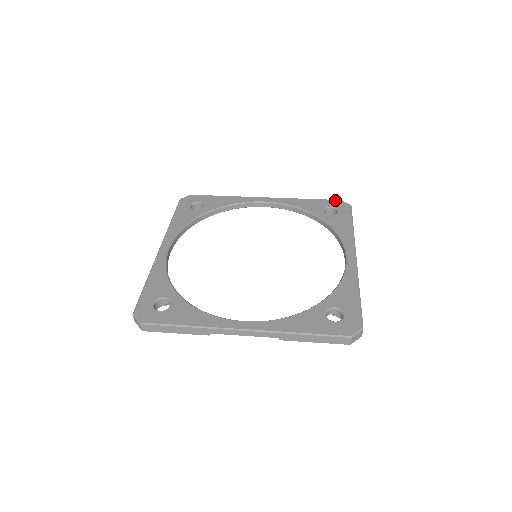
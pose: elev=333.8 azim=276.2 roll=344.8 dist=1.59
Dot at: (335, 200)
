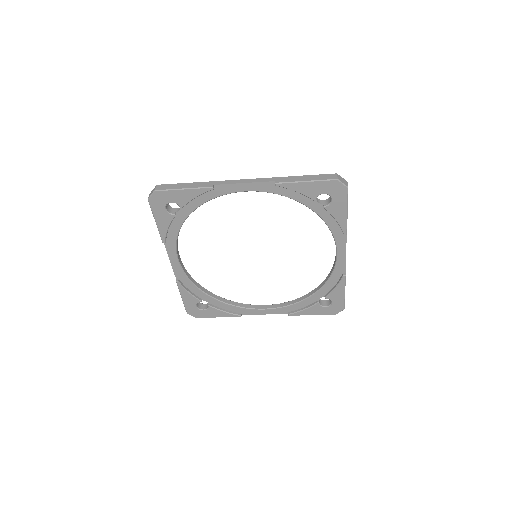
Dot at: occluded
